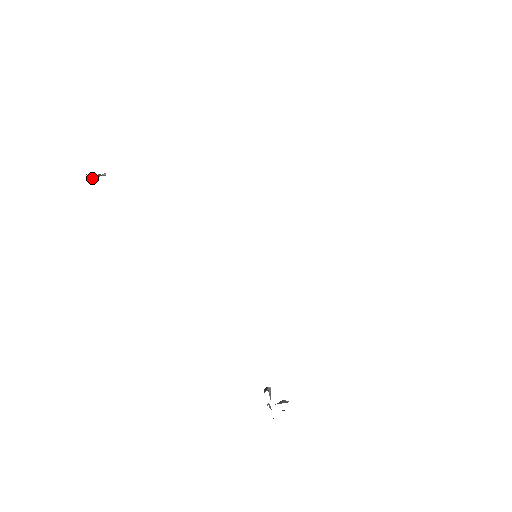
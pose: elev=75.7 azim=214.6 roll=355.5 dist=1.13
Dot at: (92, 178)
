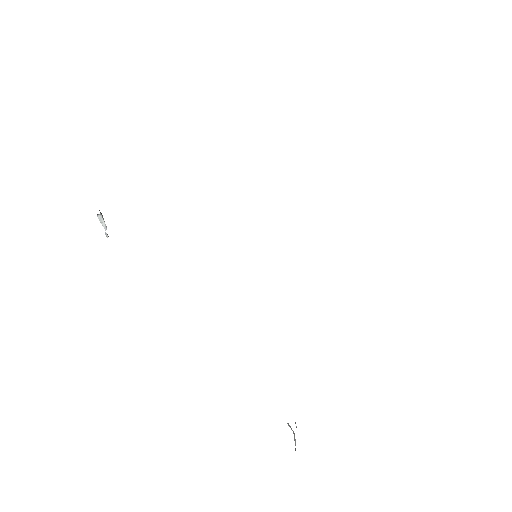
Dot at: (101, 214)
